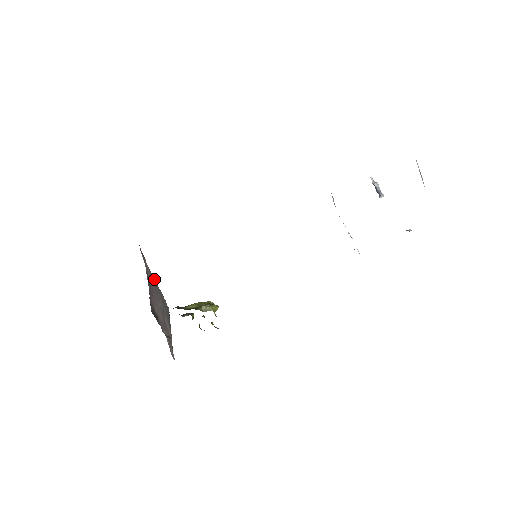
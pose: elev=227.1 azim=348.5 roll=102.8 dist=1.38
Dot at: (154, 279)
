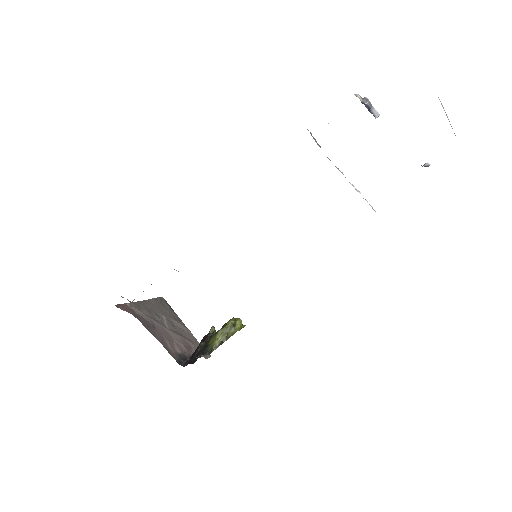
Dot at: (141, 301)
